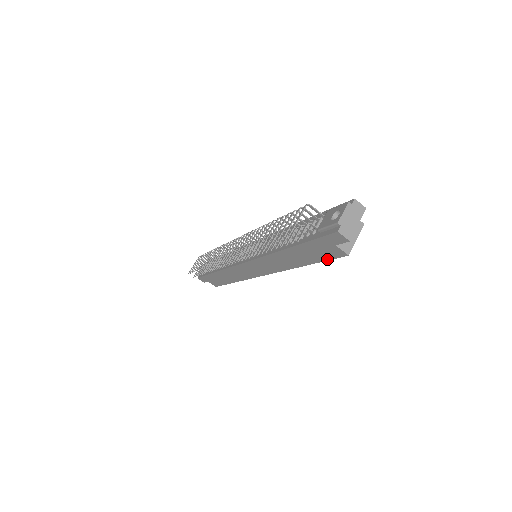
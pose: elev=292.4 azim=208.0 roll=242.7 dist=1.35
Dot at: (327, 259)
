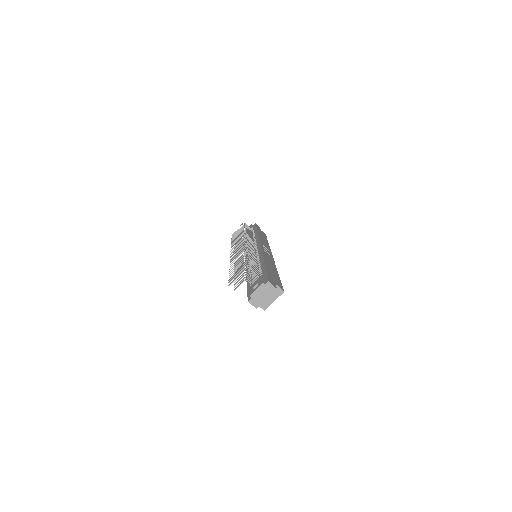
Dot at: occluded
